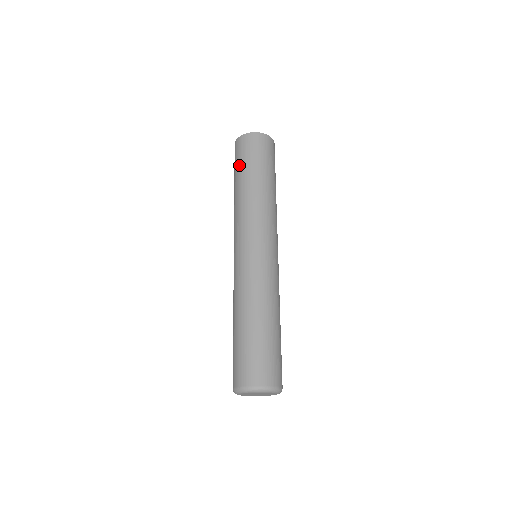
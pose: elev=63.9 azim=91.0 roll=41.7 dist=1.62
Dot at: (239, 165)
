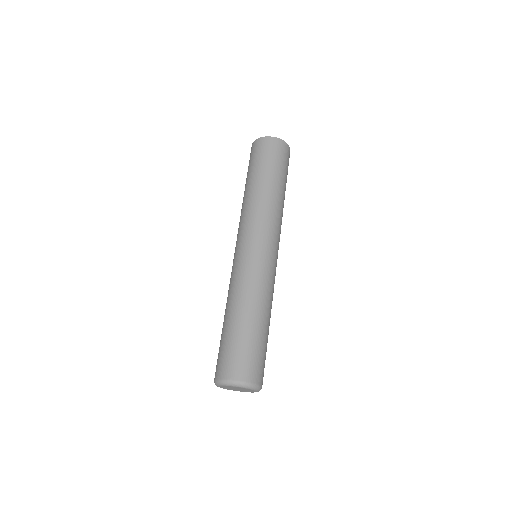
Dot at: (253, 166)
